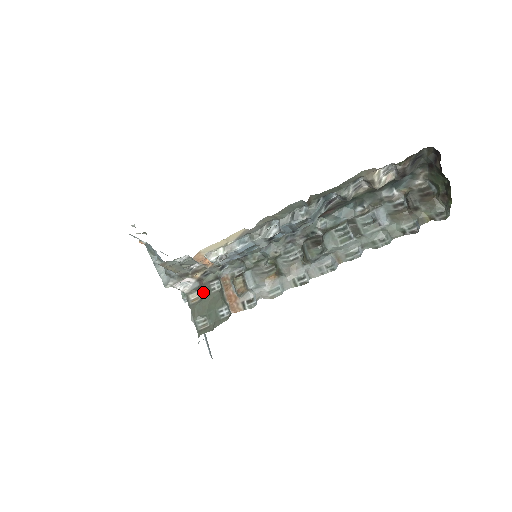
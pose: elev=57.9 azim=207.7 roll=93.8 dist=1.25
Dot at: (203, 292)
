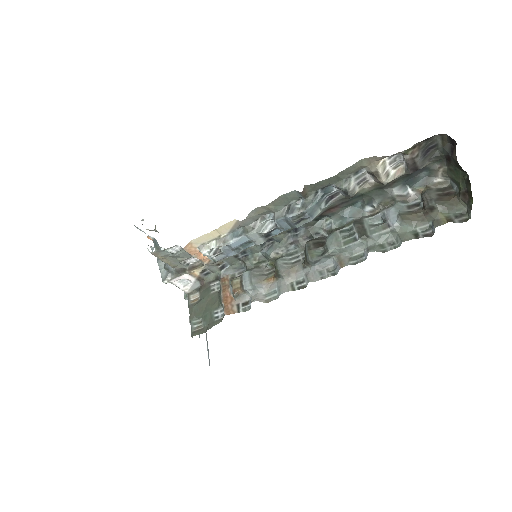
Dot at: (203, 293)
